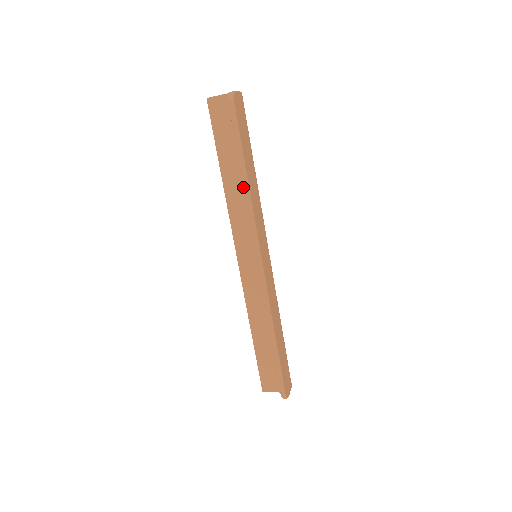
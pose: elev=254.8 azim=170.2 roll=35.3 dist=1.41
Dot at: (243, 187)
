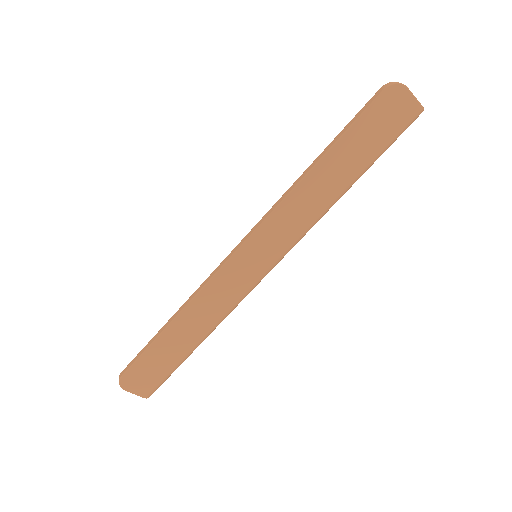
Dot at: (305, 171)
